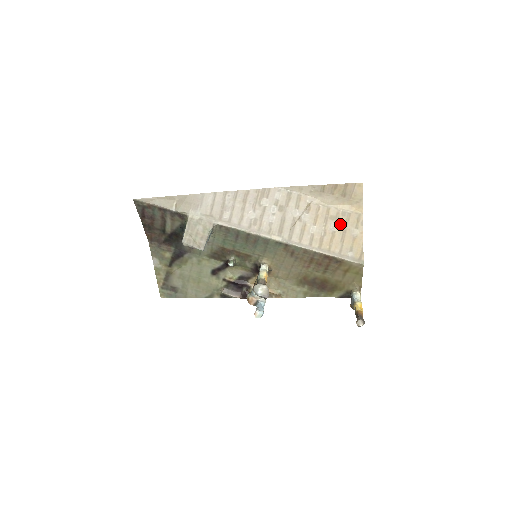
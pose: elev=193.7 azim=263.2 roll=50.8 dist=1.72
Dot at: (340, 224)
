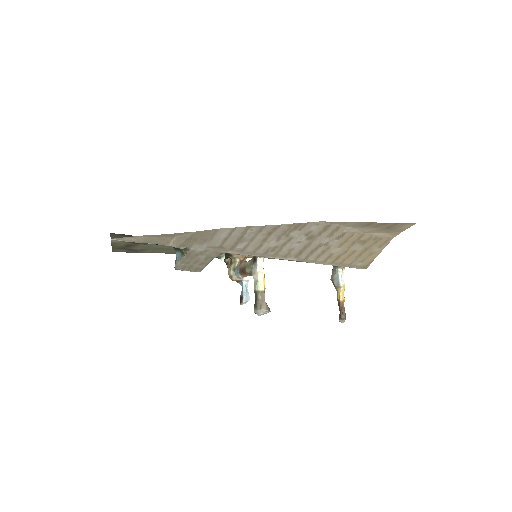
Dot at: (365, 245)
